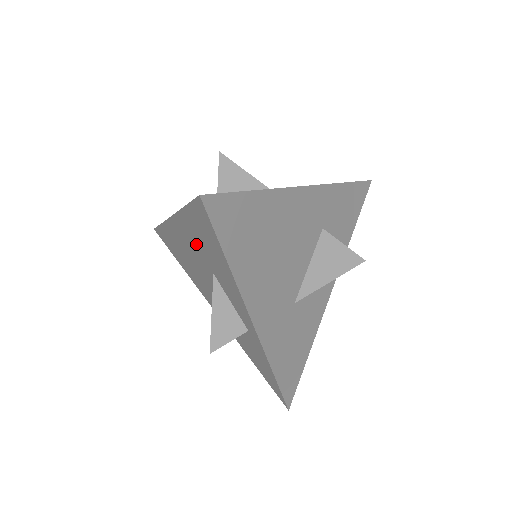
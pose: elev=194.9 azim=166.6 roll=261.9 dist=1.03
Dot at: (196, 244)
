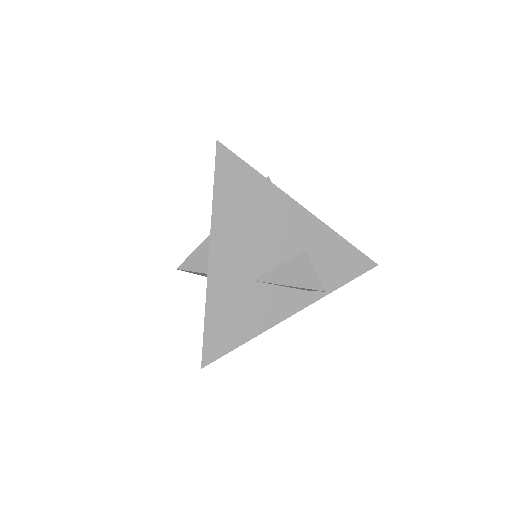
Dot at: occluded
